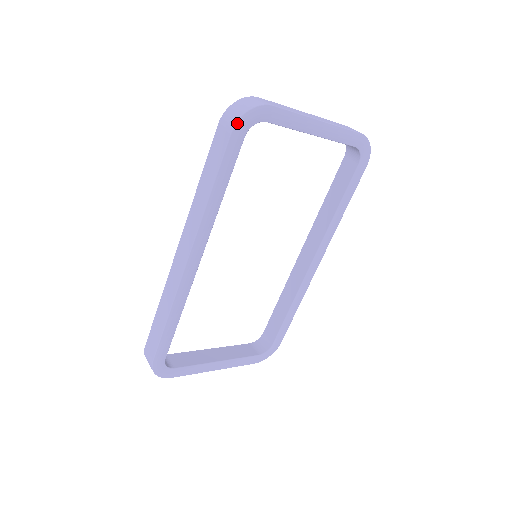
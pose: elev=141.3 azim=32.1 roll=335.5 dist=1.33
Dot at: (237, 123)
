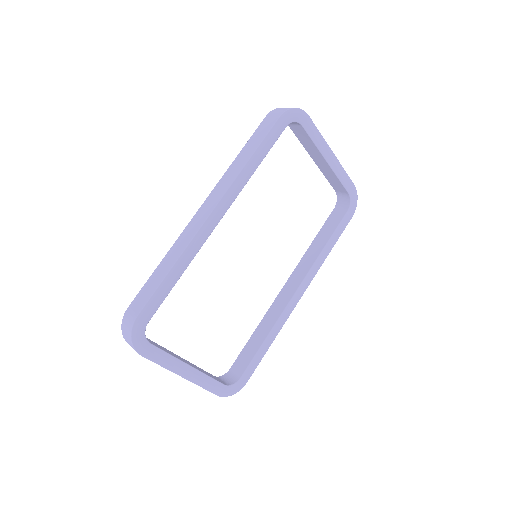
Dot at: (285, 112)
